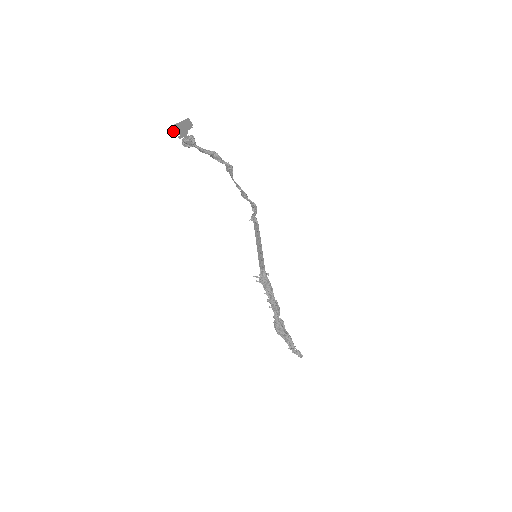
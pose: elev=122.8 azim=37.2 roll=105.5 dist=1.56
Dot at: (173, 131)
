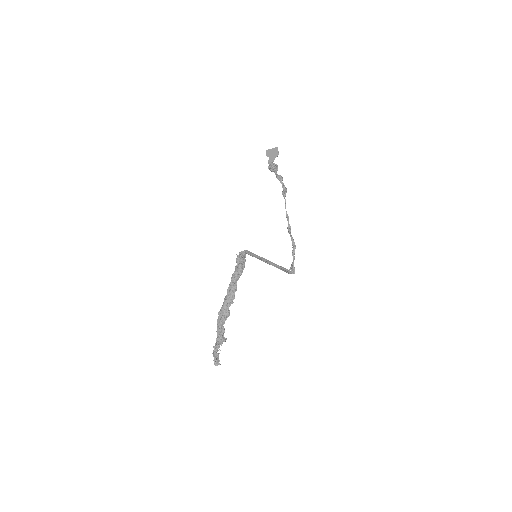
Dot at: (267, 155)
